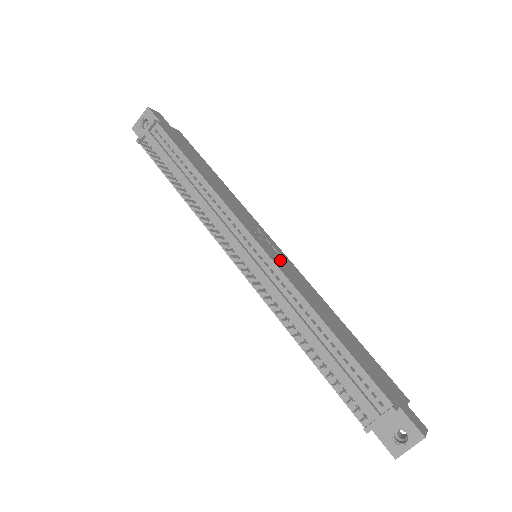
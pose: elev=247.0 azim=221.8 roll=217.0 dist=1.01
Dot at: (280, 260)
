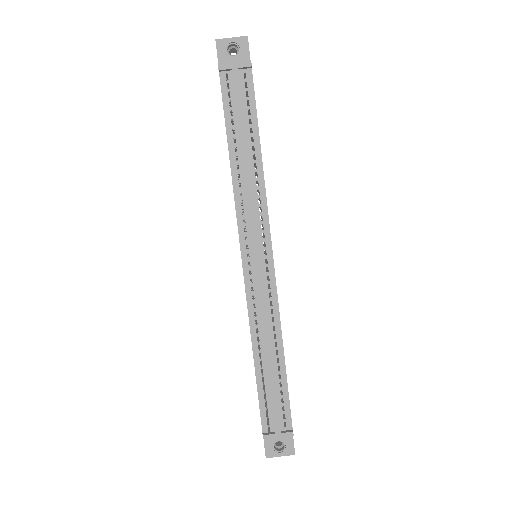
Dot at: occluded
